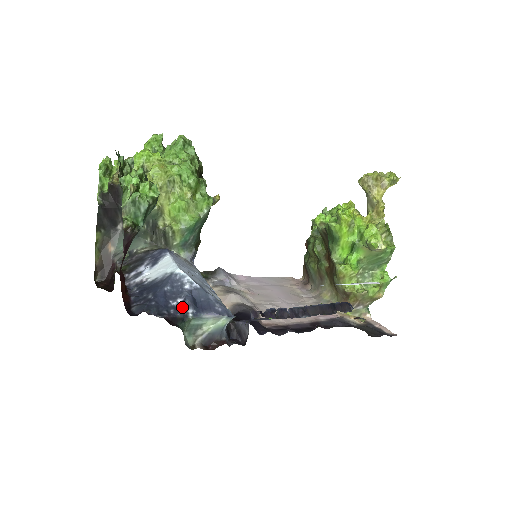
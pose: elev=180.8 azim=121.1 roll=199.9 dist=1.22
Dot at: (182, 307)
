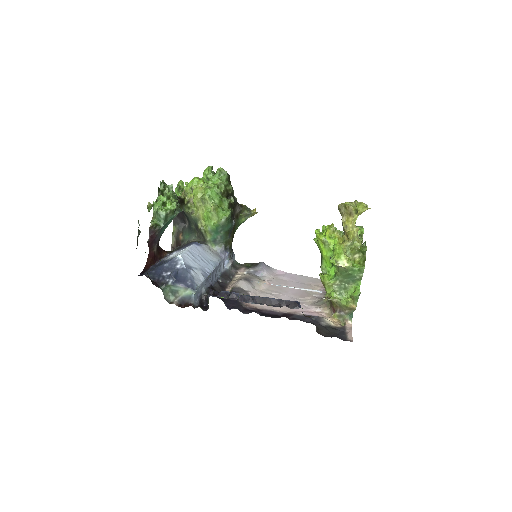
Dot at: (168, 277)
